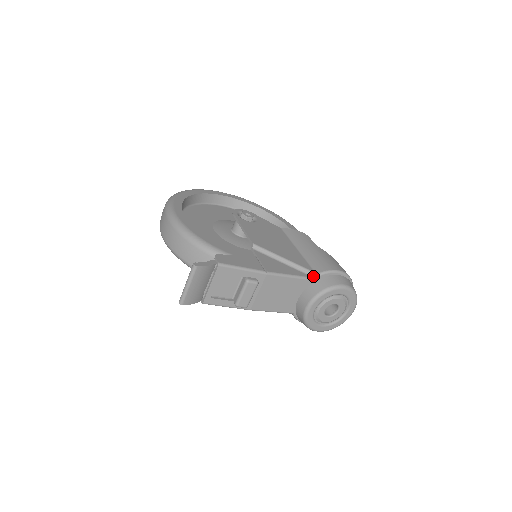
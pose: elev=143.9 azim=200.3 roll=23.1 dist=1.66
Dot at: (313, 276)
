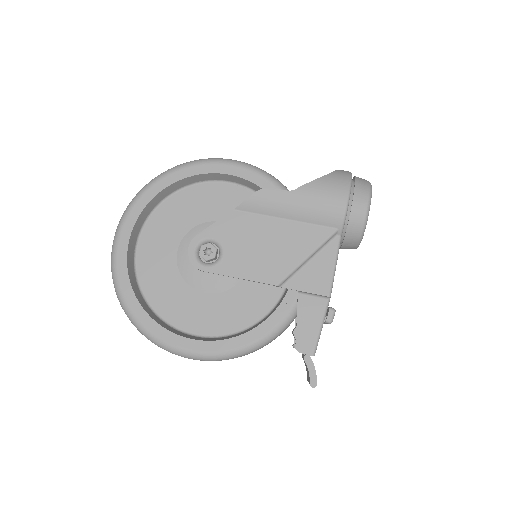
Dot at: (340, 234)
